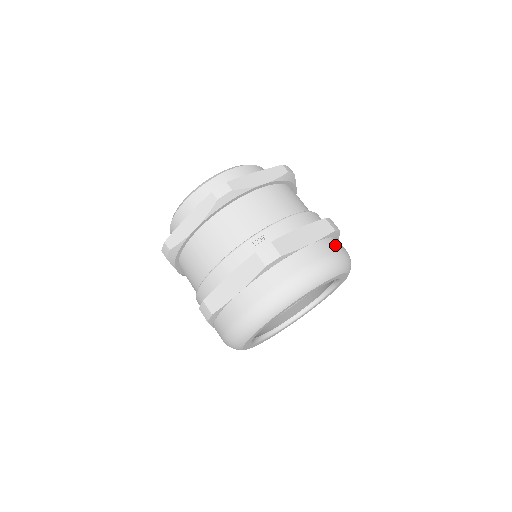
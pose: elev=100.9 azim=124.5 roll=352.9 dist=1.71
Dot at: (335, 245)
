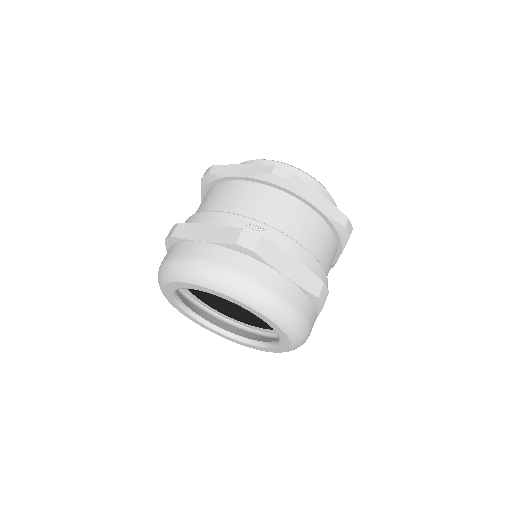
Dot at: (304, 306)
